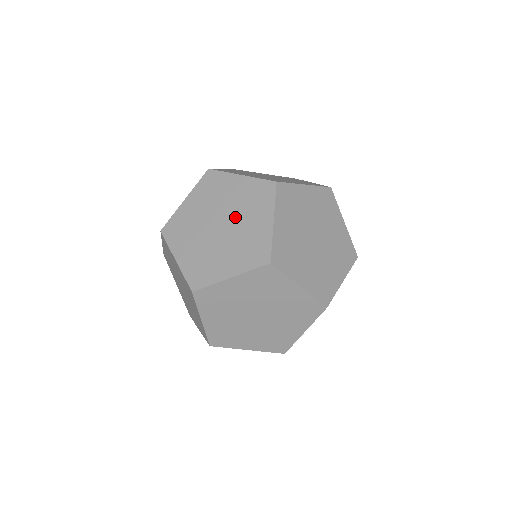
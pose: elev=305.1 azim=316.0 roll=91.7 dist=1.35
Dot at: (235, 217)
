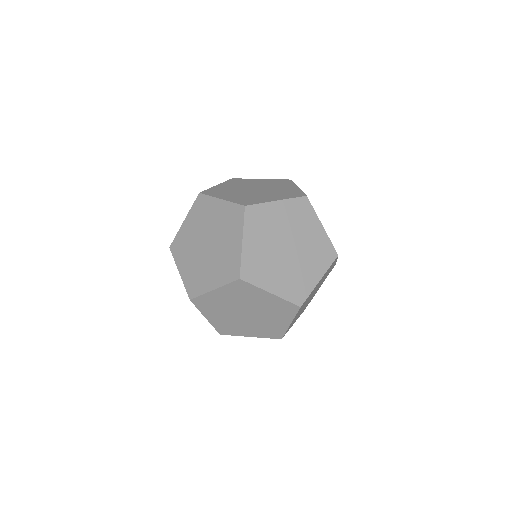
Dot at: (266, 187)
